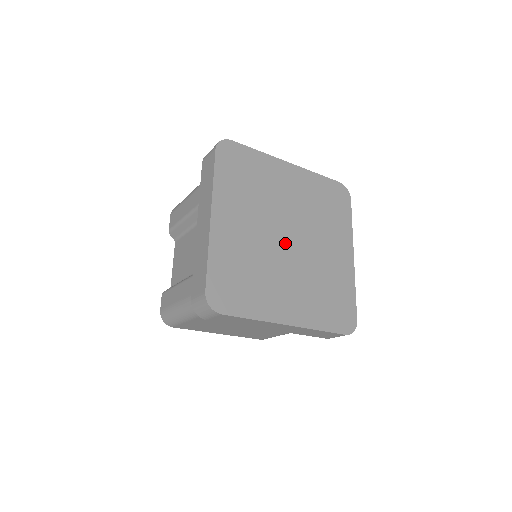
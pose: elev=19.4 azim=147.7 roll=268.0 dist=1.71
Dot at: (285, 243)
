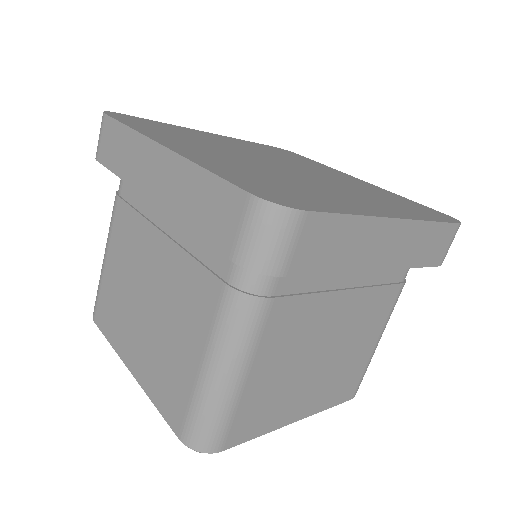
Dot at: (272, 163)
